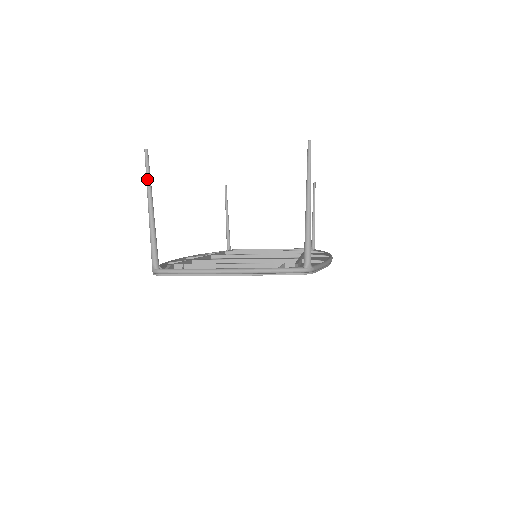
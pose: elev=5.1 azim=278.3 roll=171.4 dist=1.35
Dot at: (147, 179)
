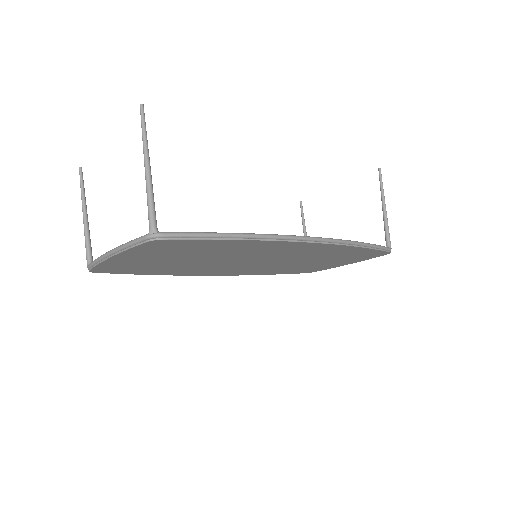
Dot at: (81, 191)
